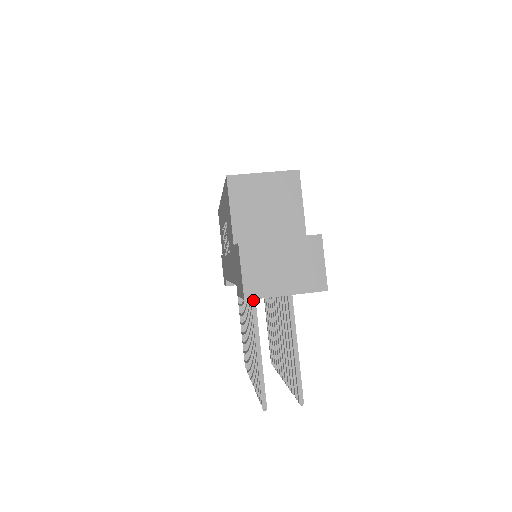
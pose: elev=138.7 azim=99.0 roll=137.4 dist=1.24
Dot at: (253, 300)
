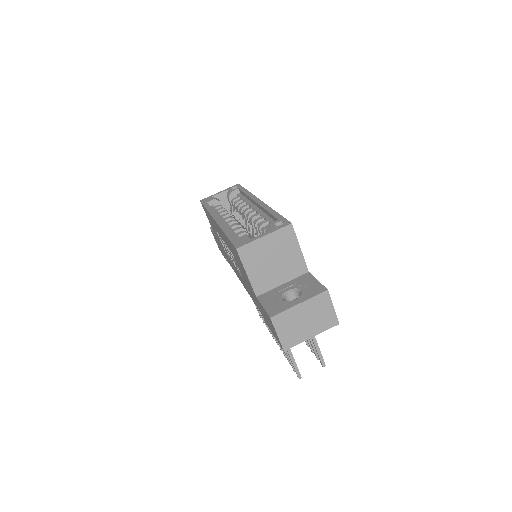
Dot at: occluded
